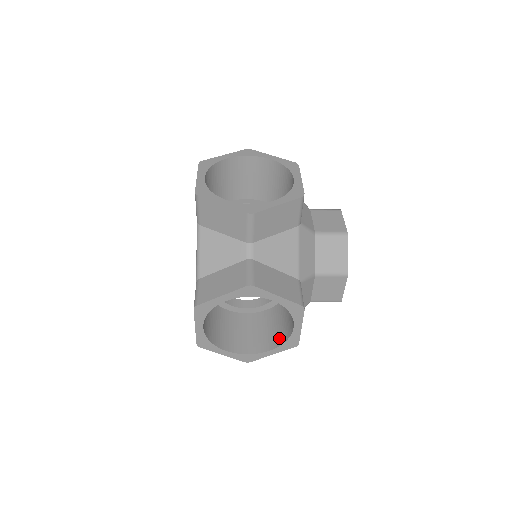
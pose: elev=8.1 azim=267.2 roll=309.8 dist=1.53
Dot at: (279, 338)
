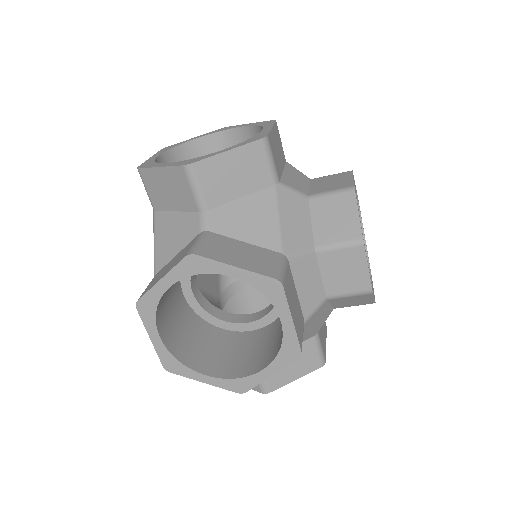
Dot at: (276, 349)
